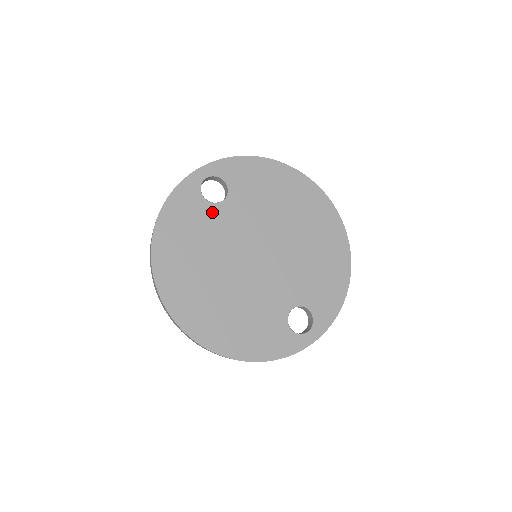
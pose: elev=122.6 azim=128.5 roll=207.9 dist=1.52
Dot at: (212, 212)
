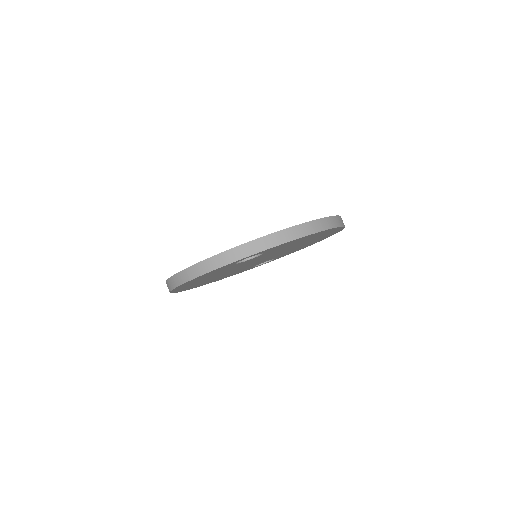
Dot at: occluded
